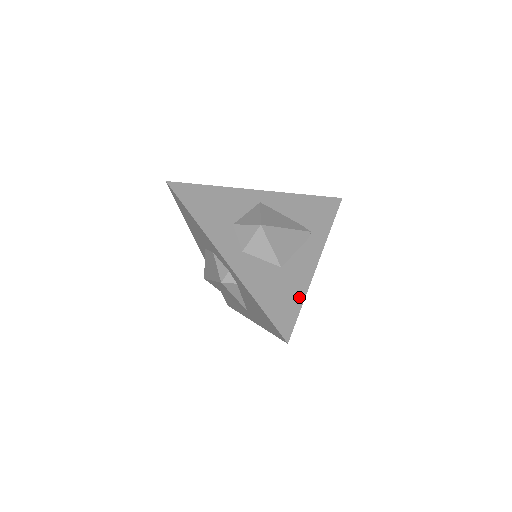
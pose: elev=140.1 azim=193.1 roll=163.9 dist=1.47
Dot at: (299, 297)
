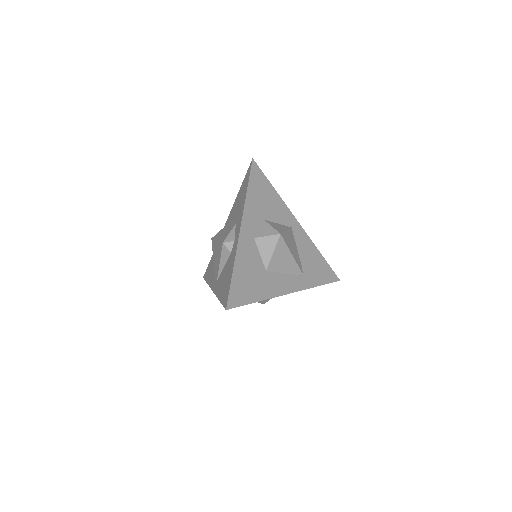
Dot at: (259, 296)
